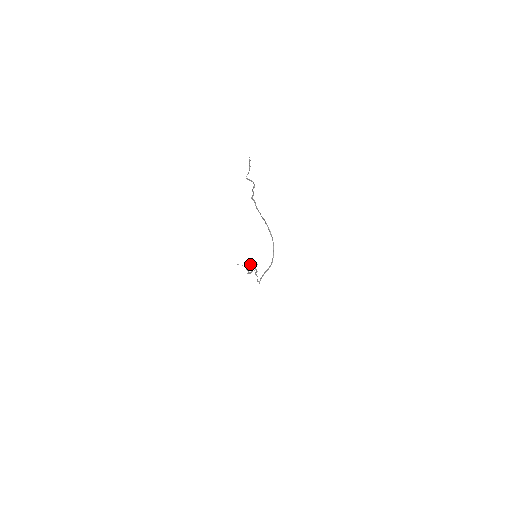
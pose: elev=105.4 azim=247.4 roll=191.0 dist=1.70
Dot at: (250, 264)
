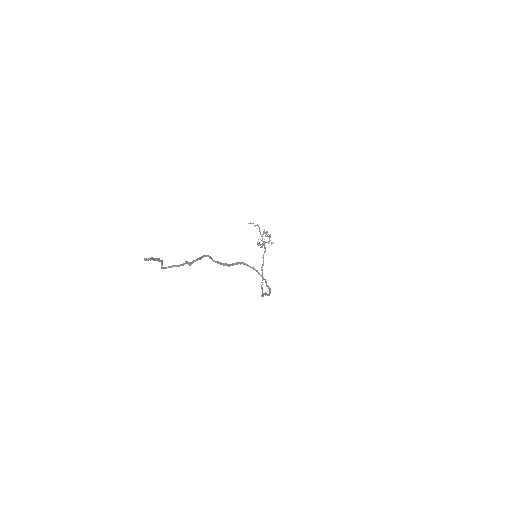
Dot at: occluded
